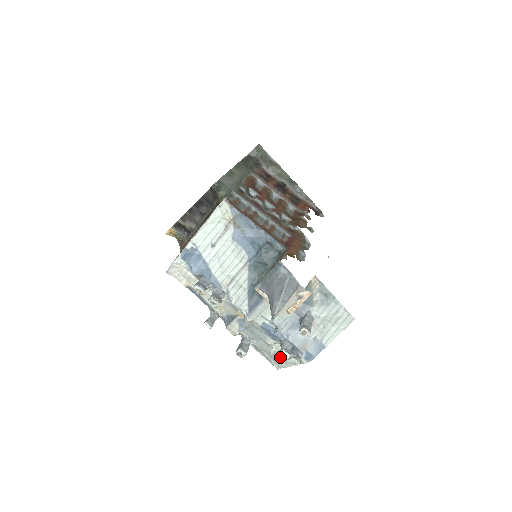
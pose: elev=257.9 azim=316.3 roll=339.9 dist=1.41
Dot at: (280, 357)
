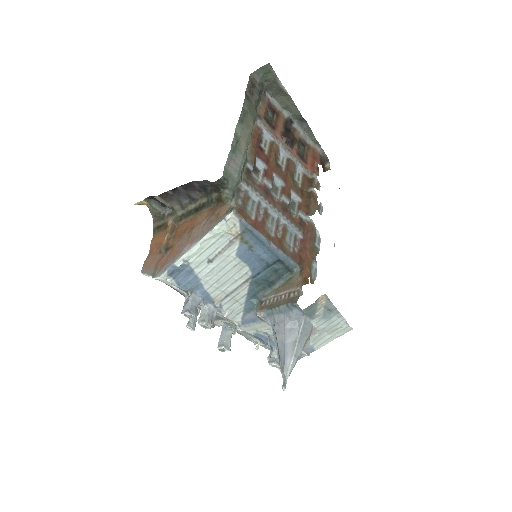
Dot at: (262, 345)
